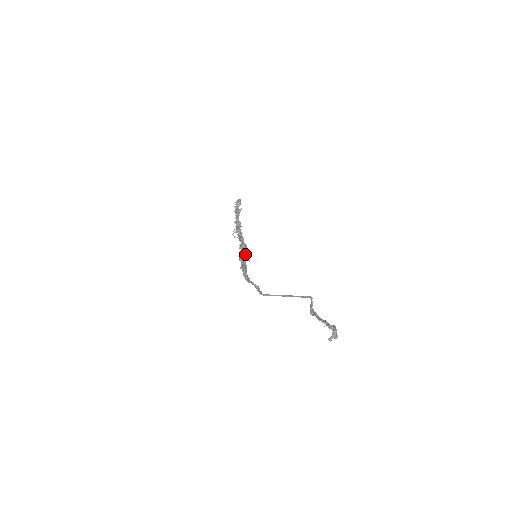
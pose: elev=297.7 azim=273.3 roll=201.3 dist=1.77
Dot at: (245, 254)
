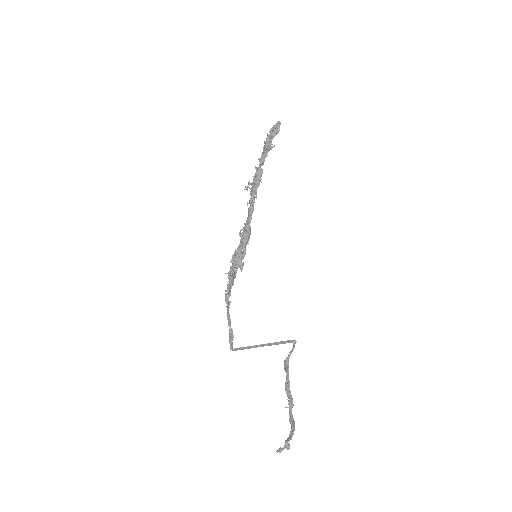
Dot at: (241, 258)
